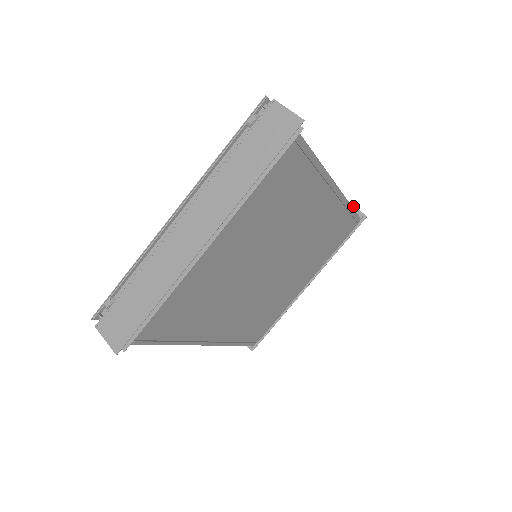
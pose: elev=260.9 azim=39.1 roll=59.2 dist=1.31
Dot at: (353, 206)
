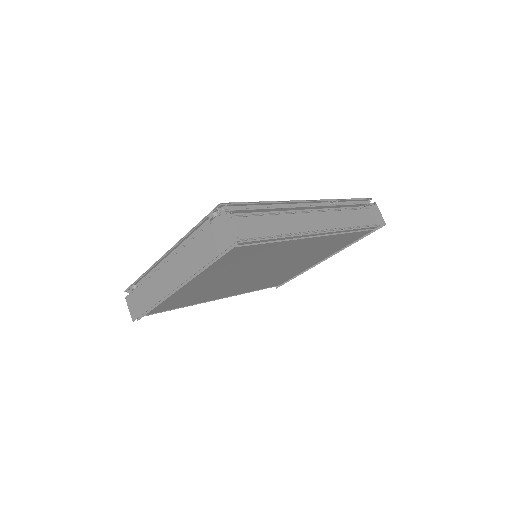
Dot at: (378, 209)
